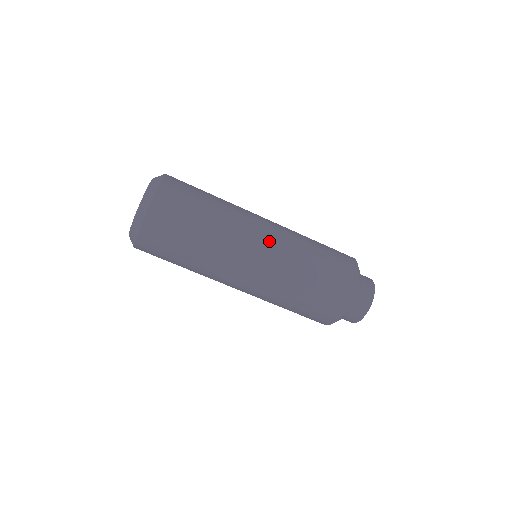
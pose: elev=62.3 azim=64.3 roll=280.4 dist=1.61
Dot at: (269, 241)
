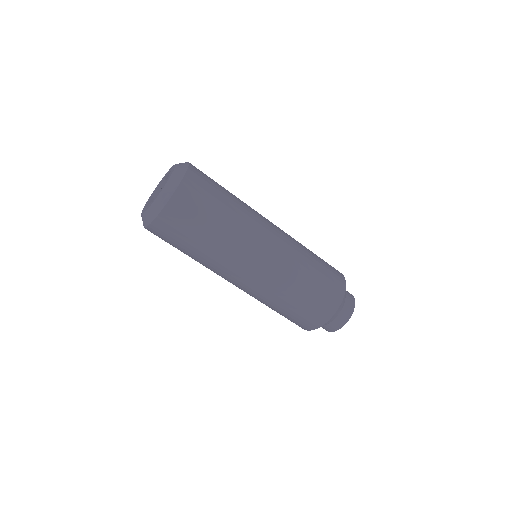
Dot at: (276, 246)
